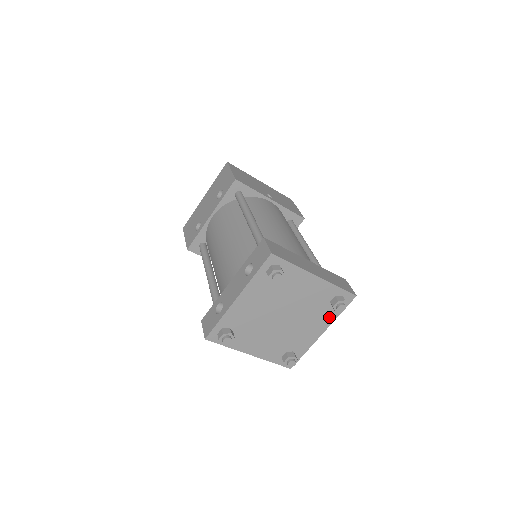
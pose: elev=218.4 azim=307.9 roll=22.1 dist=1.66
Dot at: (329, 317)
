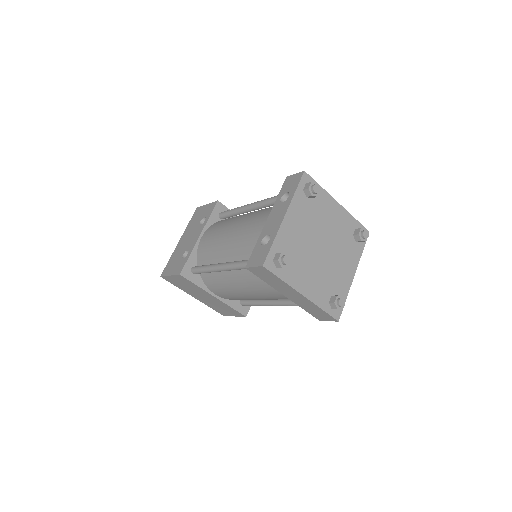
Dot at: (355, 254)
